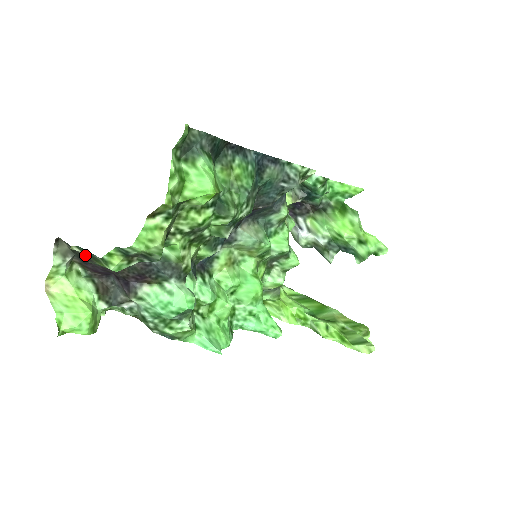
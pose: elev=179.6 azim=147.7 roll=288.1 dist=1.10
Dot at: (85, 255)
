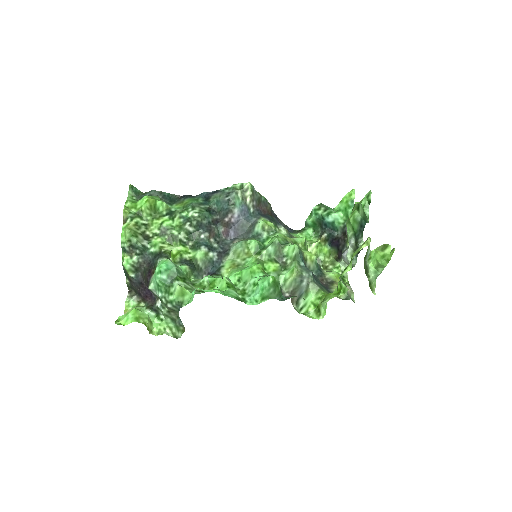
Dot at: (129, 279)
